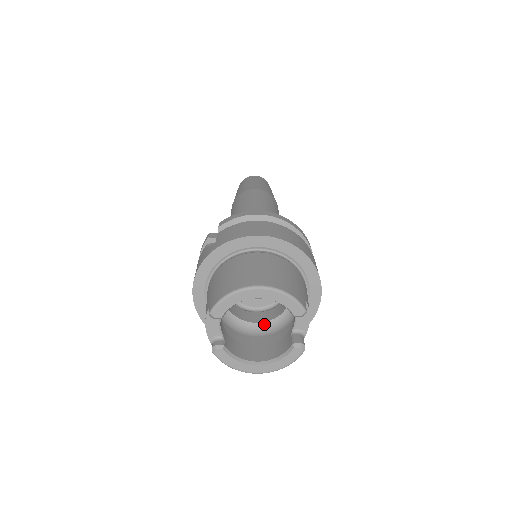
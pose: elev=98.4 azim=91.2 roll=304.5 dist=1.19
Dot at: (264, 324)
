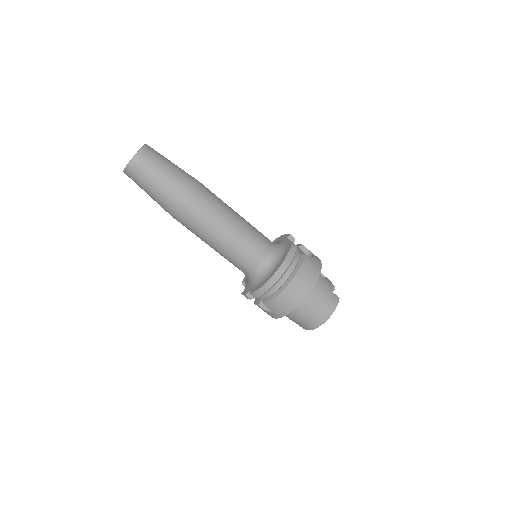
Dot at: occluded
